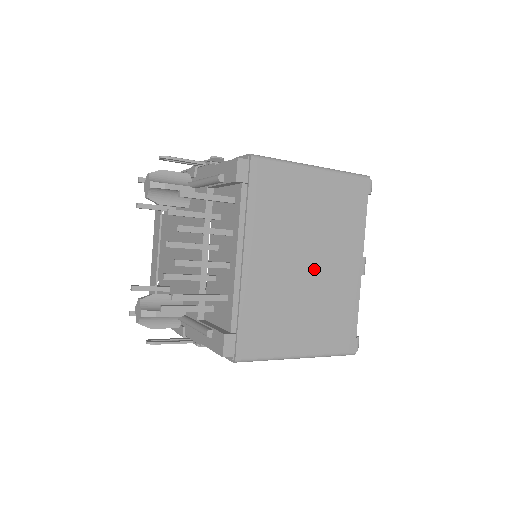
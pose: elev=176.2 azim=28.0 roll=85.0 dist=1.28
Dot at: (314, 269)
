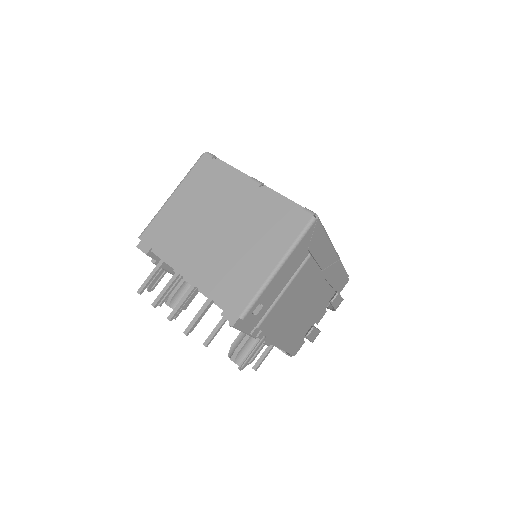
Dot at: (227, 225)
